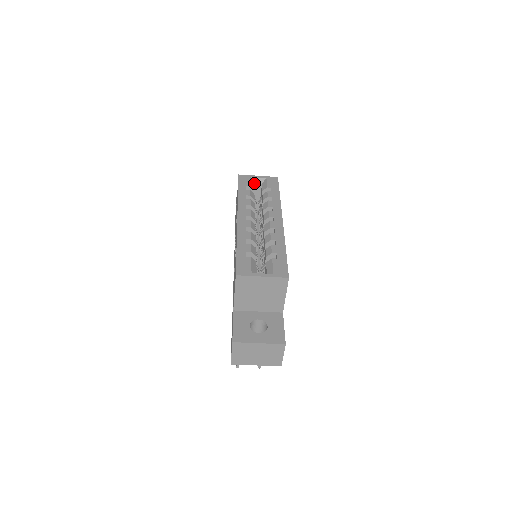
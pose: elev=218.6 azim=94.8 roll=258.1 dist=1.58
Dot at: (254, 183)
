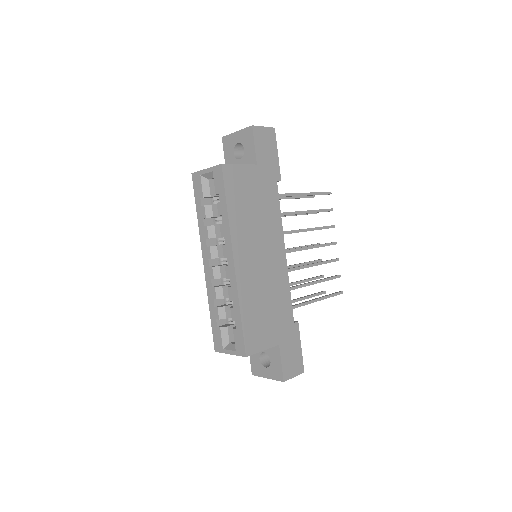
Dot at: (208, 179)
